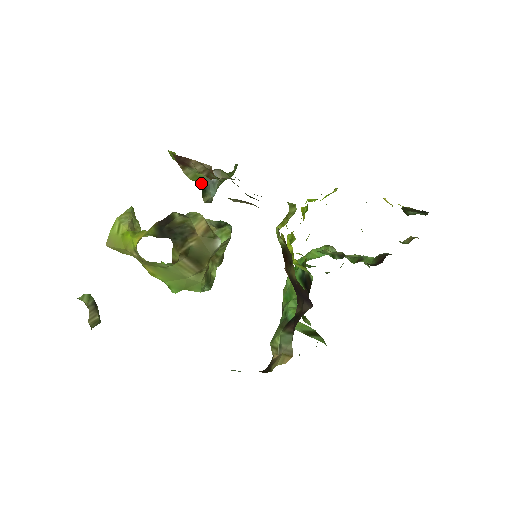
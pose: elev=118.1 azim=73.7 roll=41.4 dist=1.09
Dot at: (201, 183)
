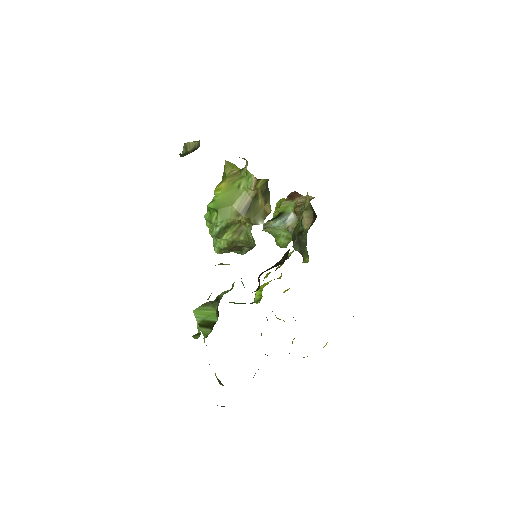
Dot at: (282, 213)
